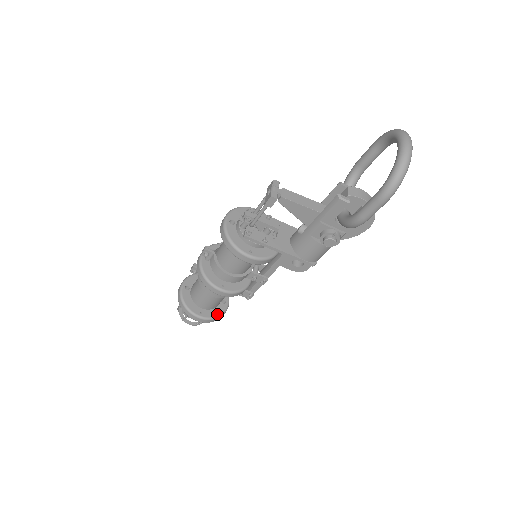
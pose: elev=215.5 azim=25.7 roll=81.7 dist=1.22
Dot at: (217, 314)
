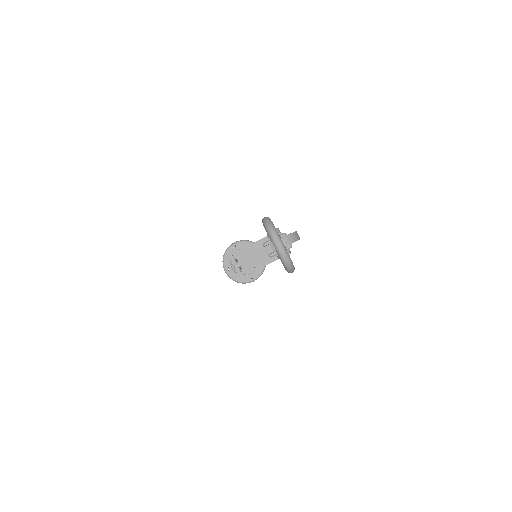
Dot at: occluded
